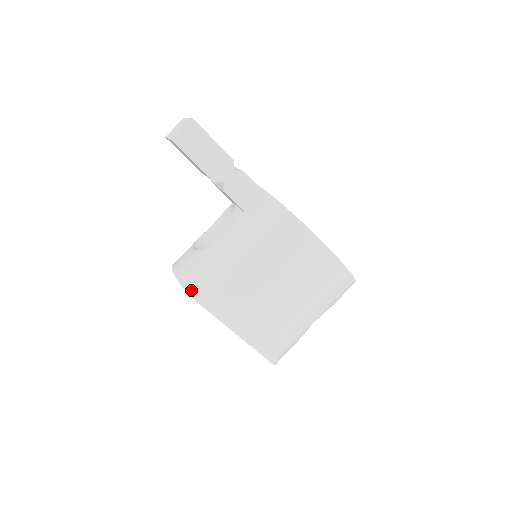
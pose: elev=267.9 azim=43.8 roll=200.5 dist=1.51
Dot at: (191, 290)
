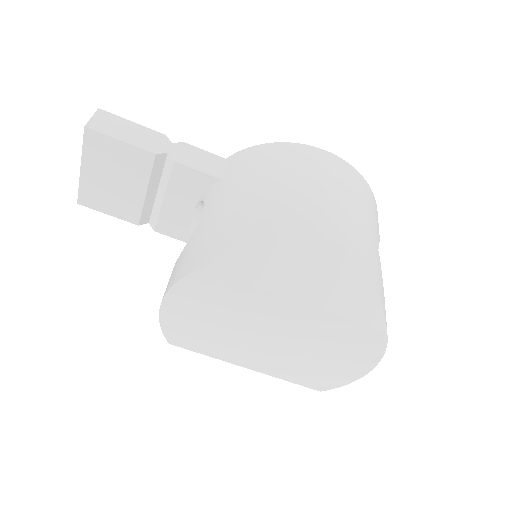
Dot at: (202, 262)
